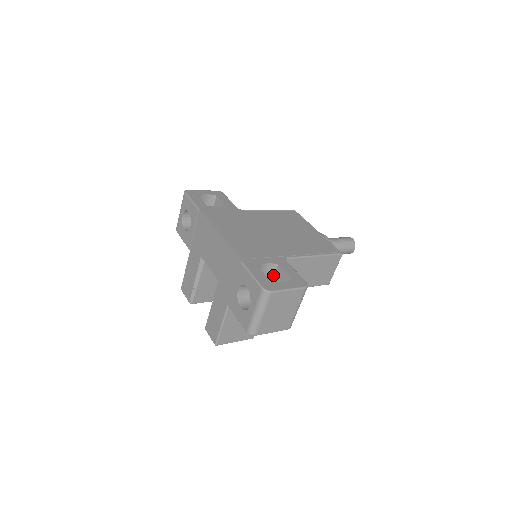
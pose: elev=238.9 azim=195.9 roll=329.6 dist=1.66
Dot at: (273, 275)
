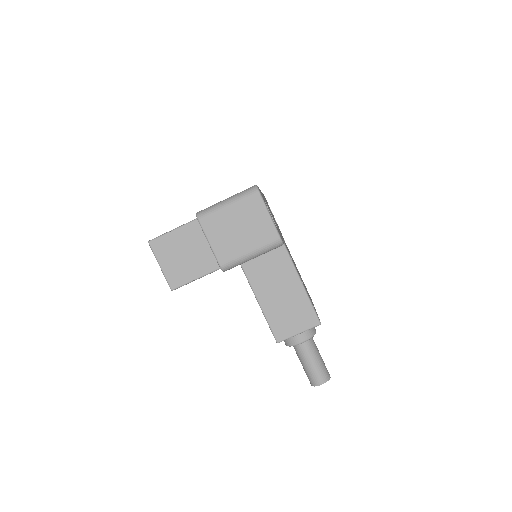
Dot at: occluded
